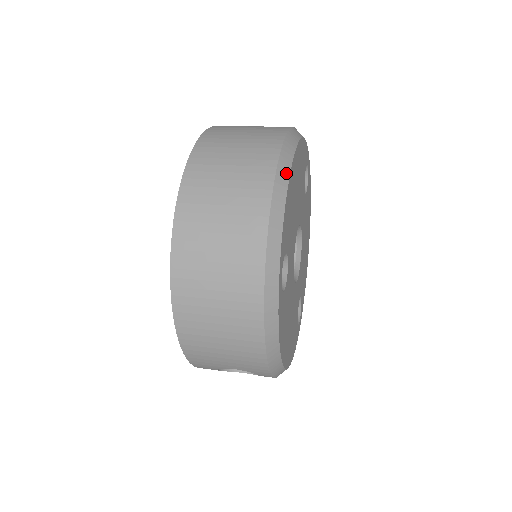
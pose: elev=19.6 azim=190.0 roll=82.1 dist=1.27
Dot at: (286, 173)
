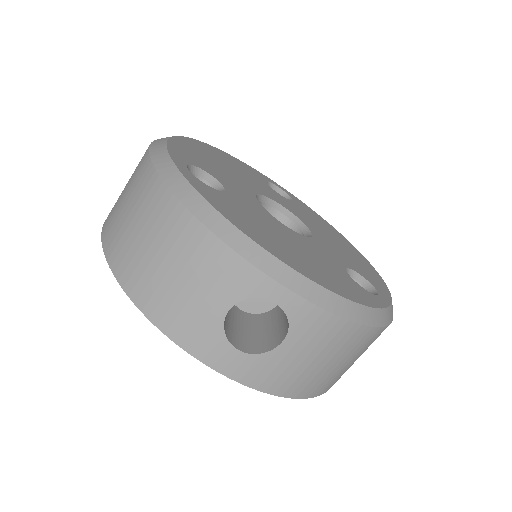
Dot at: occluded
